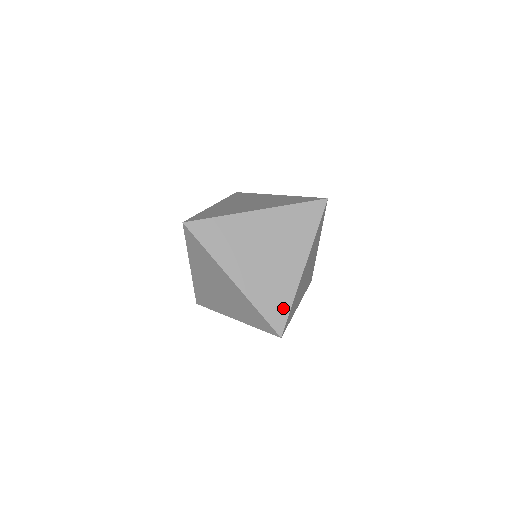
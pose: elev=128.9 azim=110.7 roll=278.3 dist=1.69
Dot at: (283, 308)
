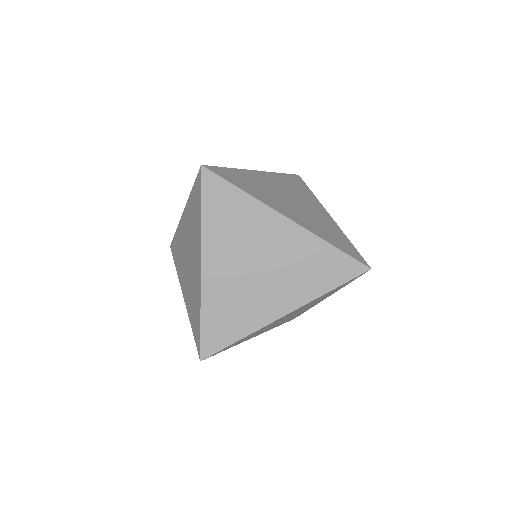
Dot at: (228, 335)
